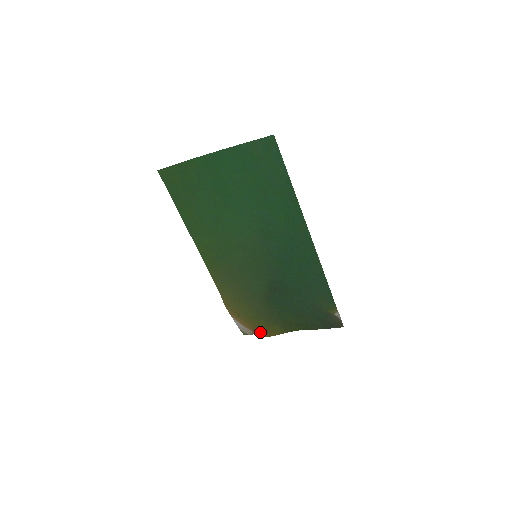
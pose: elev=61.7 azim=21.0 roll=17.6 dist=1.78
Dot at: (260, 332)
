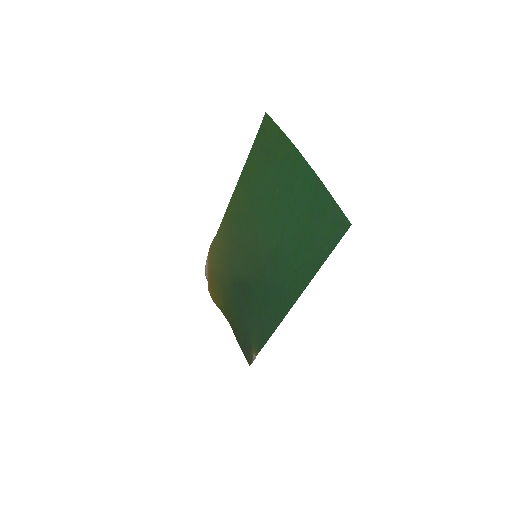
Dot at: (210, 288)
